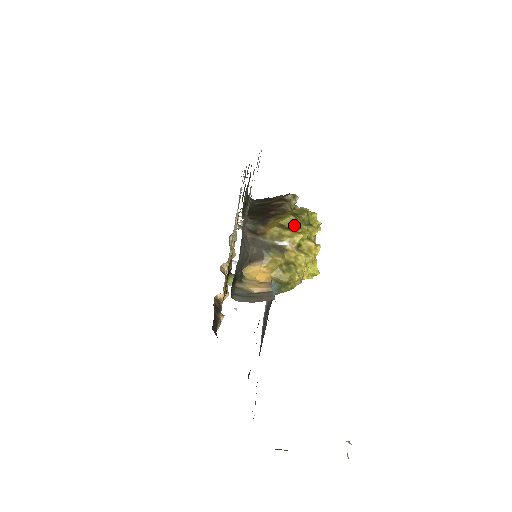
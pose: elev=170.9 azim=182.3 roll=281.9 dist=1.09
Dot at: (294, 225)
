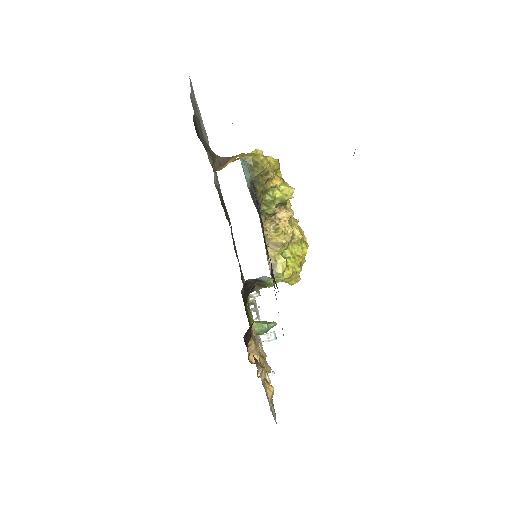
Dot at: occluded
